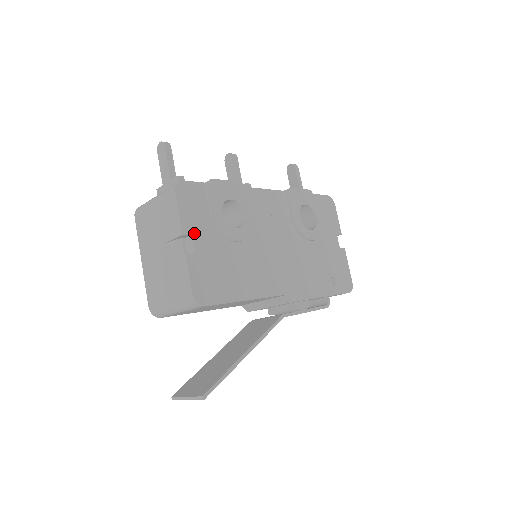
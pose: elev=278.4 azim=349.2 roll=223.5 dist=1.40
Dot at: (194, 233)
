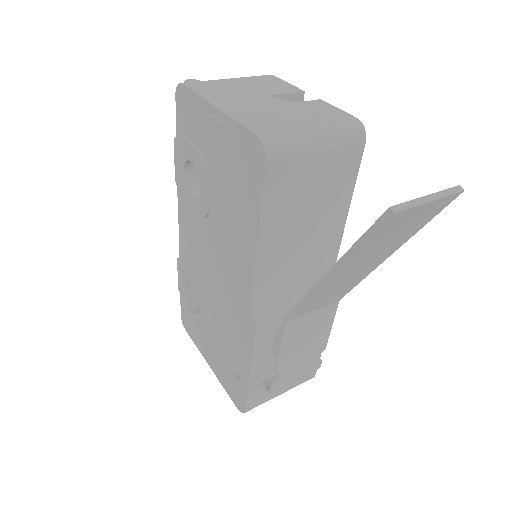
Dot at: occluded
